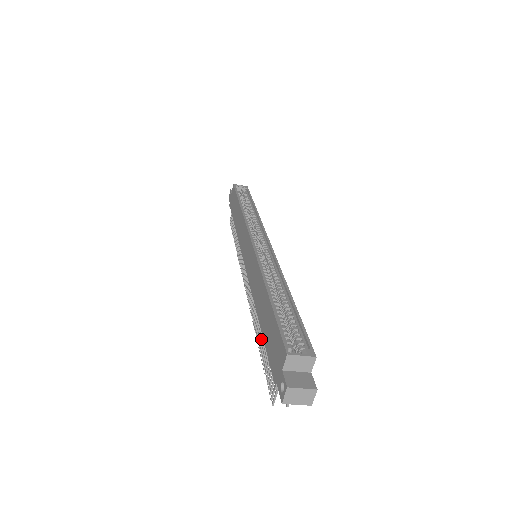
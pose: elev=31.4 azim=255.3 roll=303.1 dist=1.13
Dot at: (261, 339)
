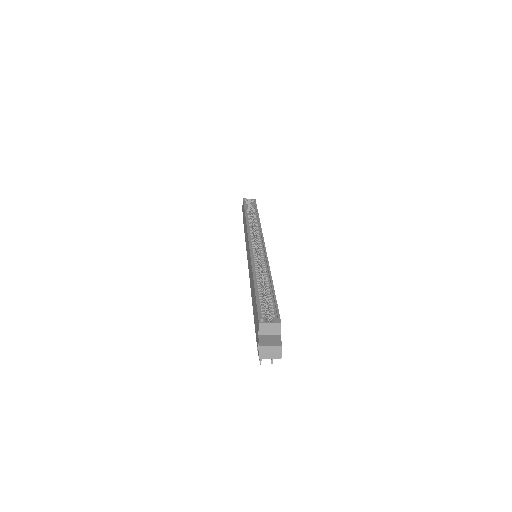
Dot at: occluded
